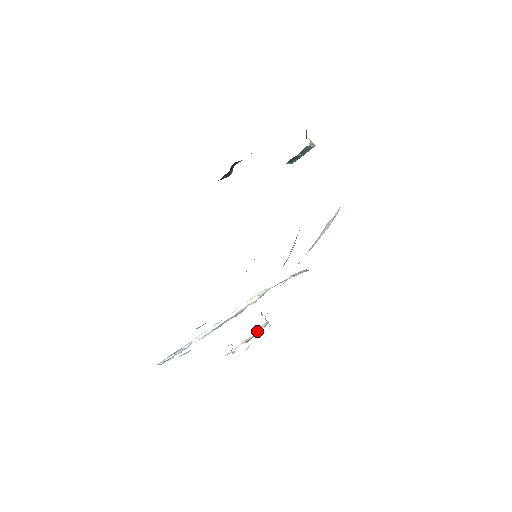
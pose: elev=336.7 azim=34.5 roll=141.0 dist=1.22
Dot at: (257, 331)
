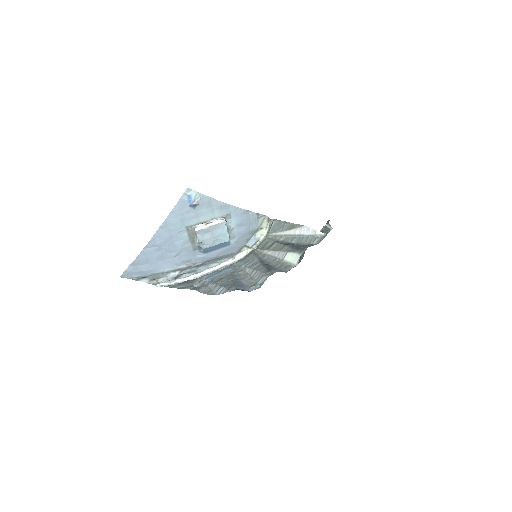
Dot at: (215, 220)
